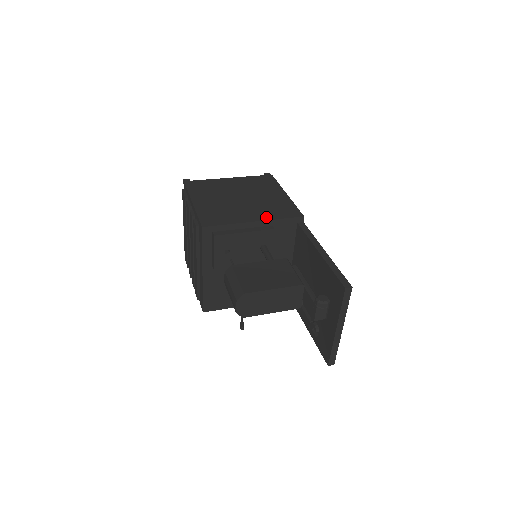
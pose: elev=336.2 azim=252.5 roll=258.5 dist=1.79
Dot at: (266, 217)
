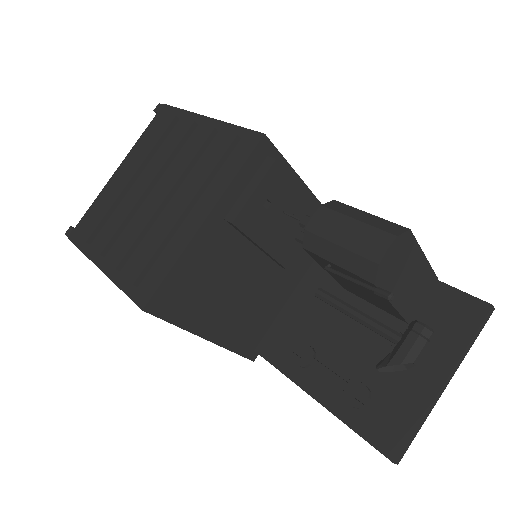
Dot at: occluded
